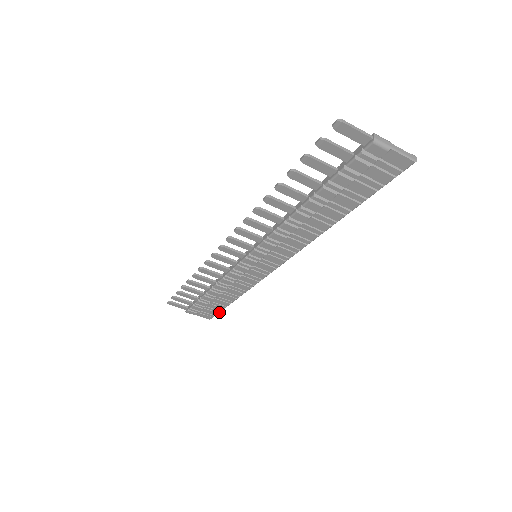
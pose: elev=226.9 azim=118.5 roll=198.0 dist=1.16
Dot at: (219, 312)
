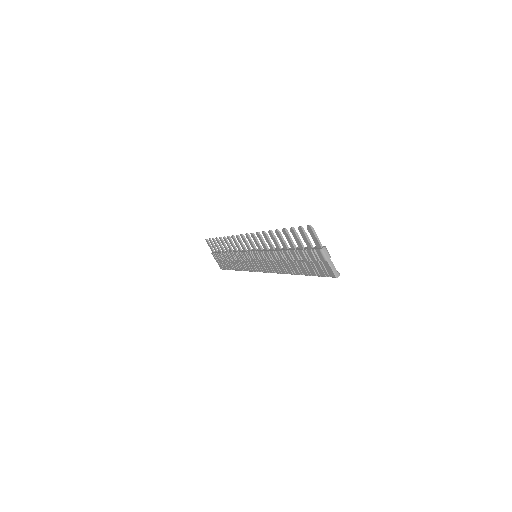
Dot at: (227, 269)
